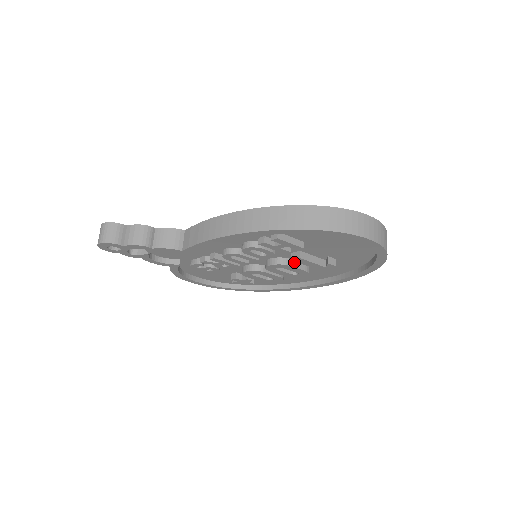
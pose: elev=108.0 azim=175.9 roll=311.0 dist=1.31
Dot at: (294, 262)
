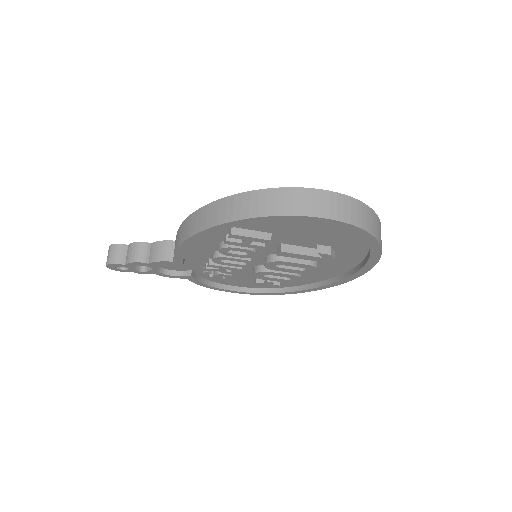
Dot at: occluded
